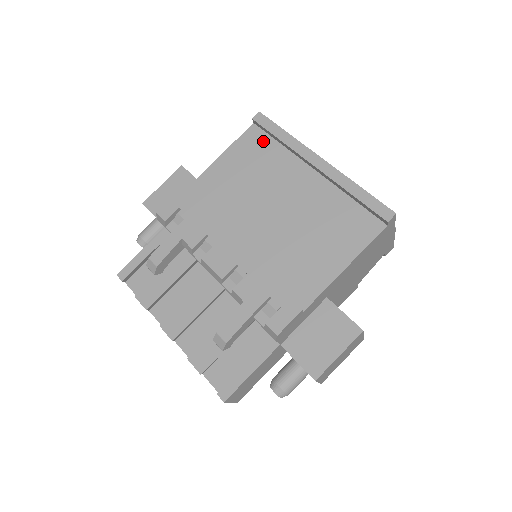
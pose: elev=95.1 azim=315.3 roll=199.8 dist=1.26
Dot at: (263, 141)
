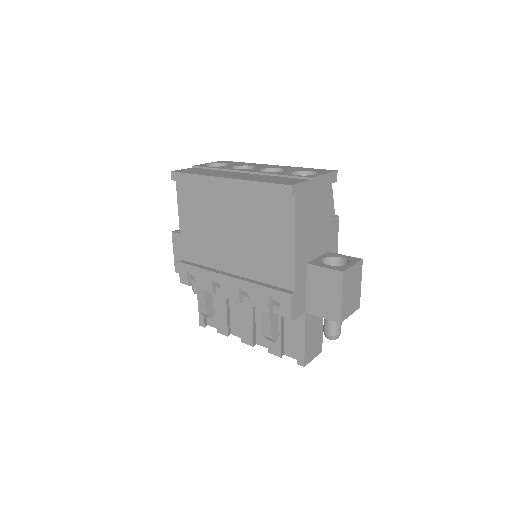
Dot at: (190, 189)
